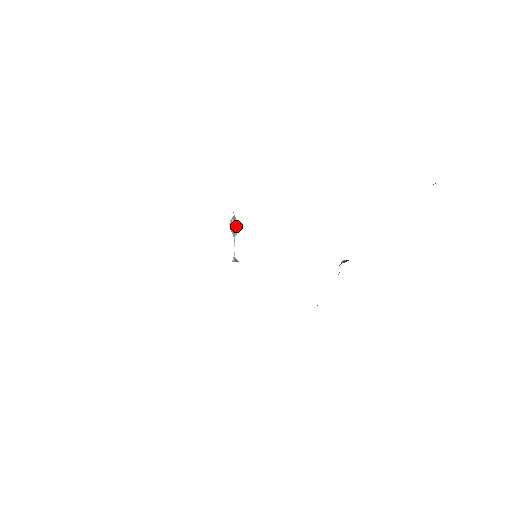
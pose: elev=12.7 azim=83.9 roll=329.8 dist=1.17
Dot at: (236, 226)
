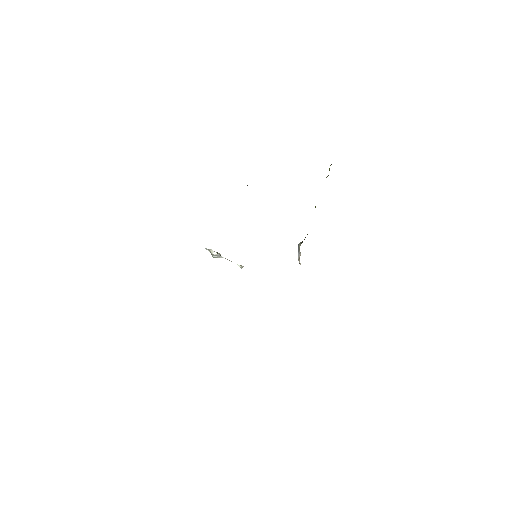
Dot at: (217, 253)
